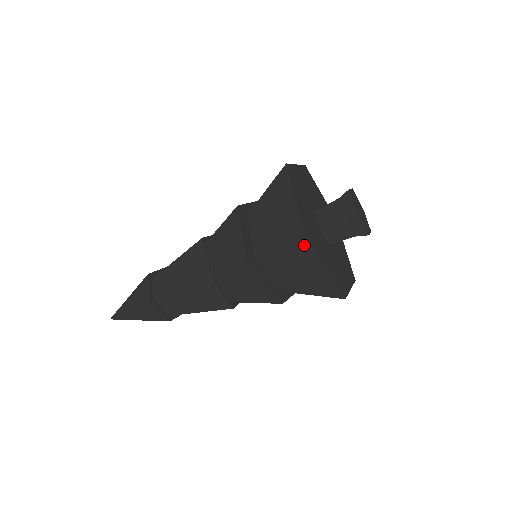
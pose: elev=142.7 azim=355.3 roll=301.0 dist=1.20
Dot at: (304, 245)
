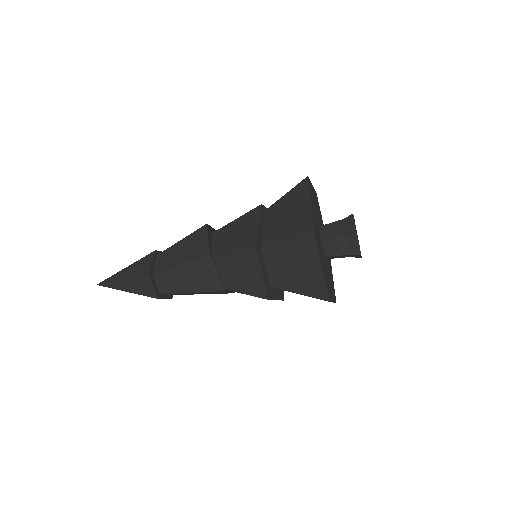
Dot at: (324, 300)
